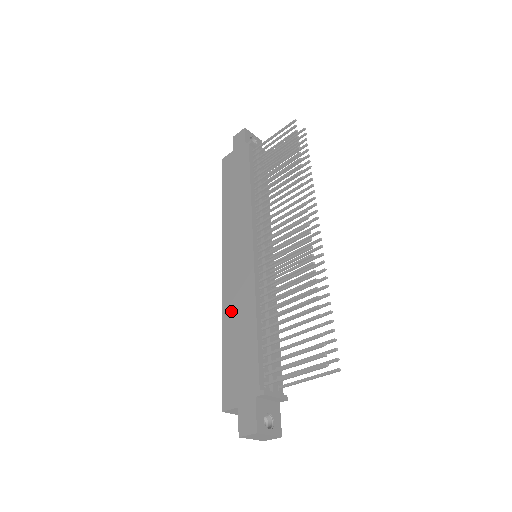
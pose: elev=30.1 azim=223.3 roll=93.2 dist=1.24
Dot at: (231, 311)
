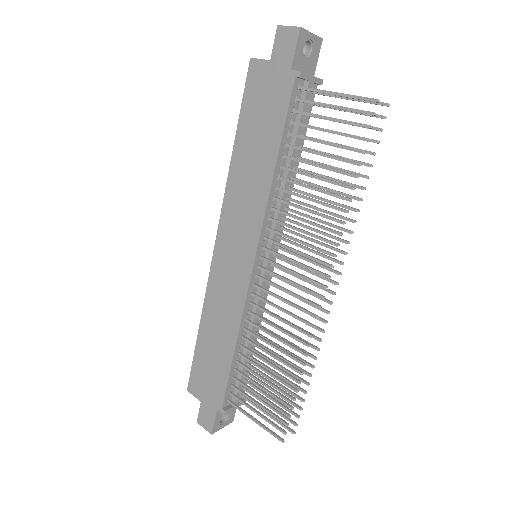
Dot at: (213, 312)
